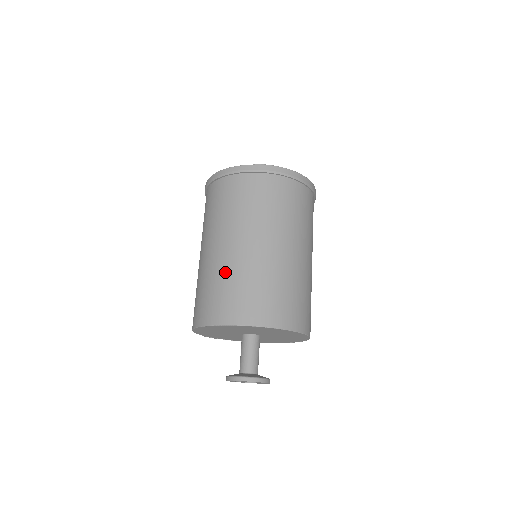
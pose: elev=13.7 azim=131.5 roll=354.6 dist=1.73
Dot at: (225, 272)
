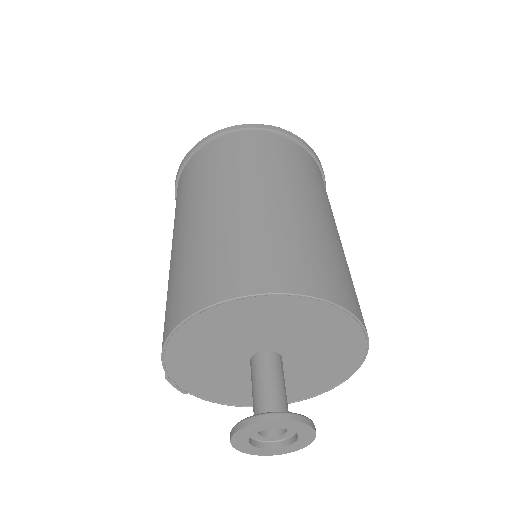
Dot at: (244, 227)
